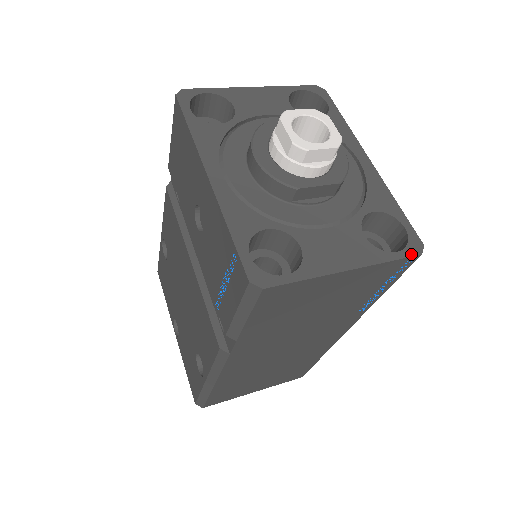
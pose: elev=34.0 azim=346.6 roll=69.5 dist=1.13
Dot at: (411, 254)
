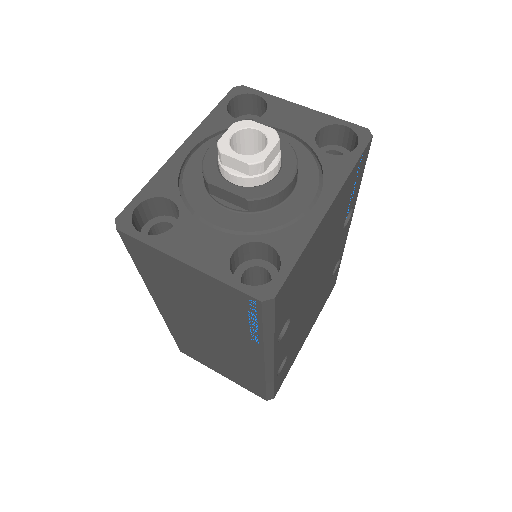
Dot at: (252, 294)
